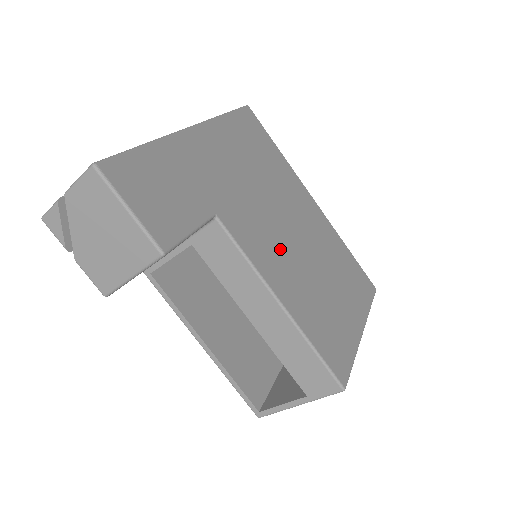
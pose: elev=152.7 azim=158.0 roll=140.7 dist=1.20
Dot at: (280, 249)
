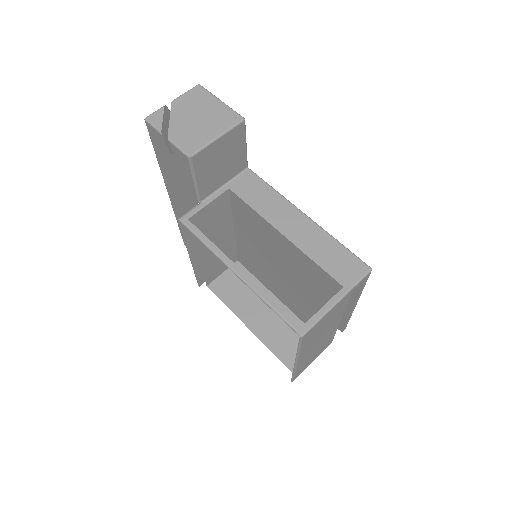
Dot at: occluded
